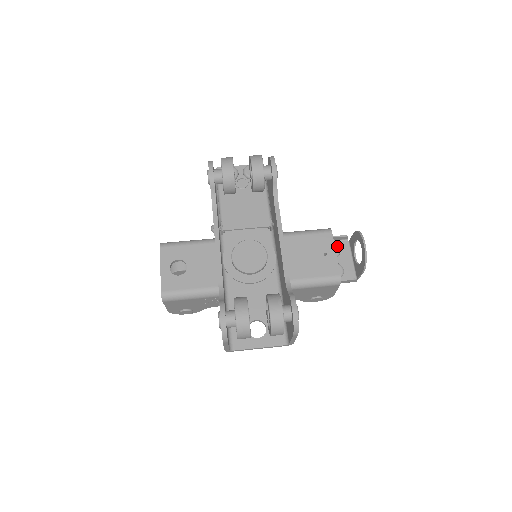
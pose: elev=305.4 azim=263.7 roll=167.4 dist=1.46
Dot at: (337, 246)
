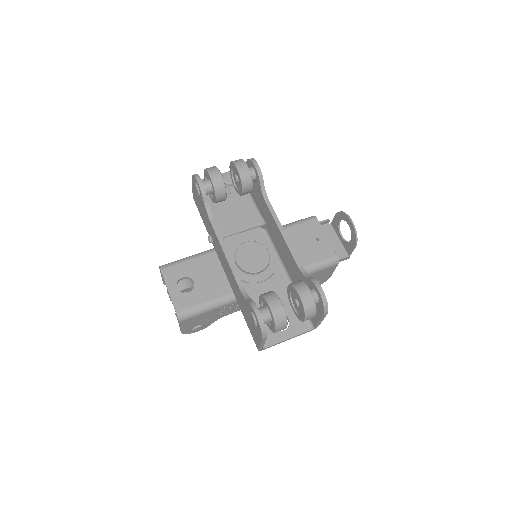
Dot at: occluded
